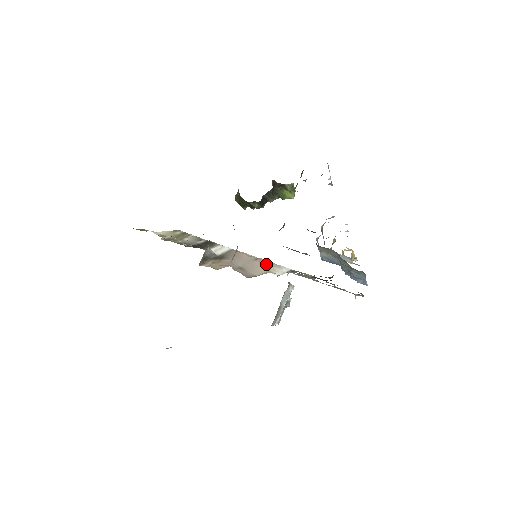
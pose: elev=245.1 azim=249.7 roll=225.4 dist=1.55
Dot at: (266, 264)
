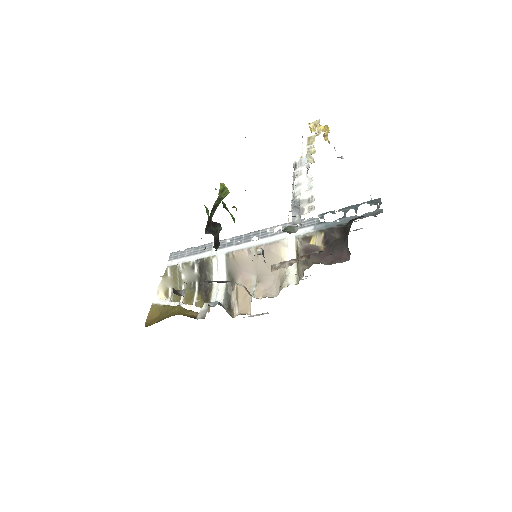
Dot at: (271, 255)
